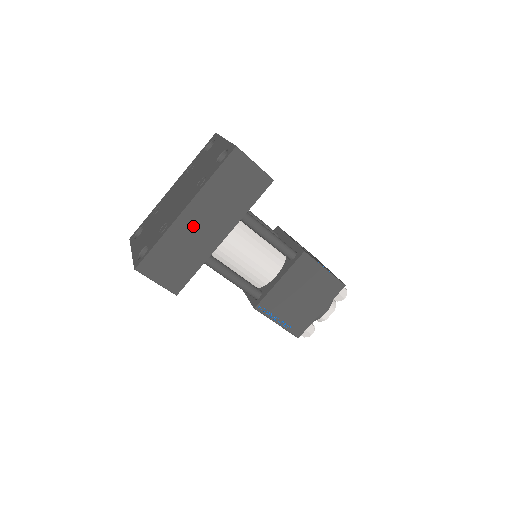
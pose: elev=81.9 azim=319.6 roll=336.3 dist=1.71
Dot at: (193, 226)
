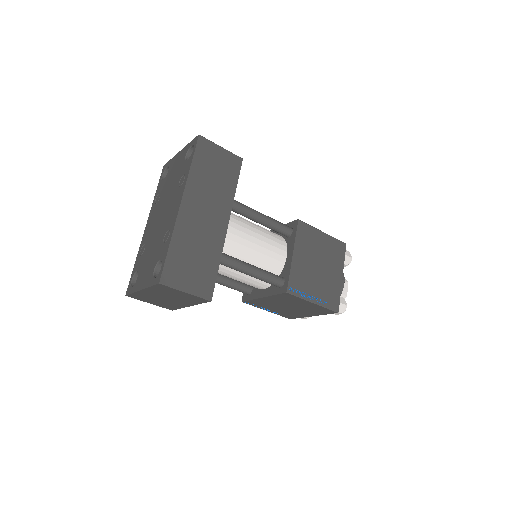
Dot at: (195, 219)
